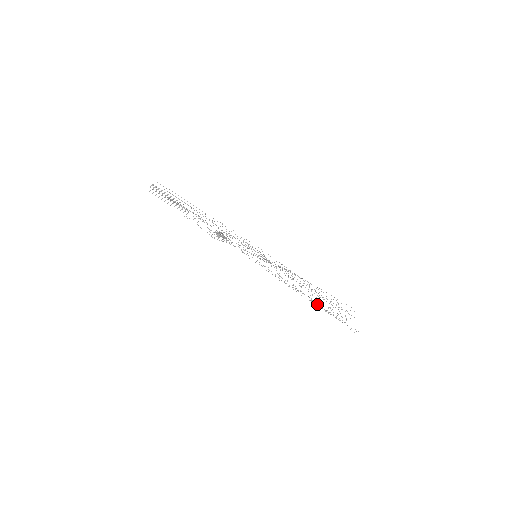
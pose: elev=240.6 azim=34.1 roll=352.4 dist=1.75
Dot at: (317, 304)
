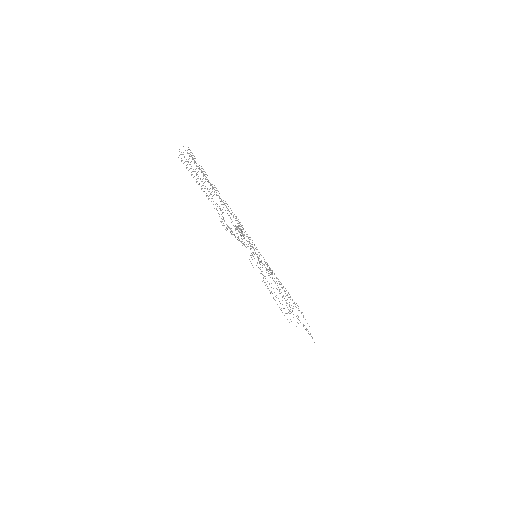
Dot at: occluded
